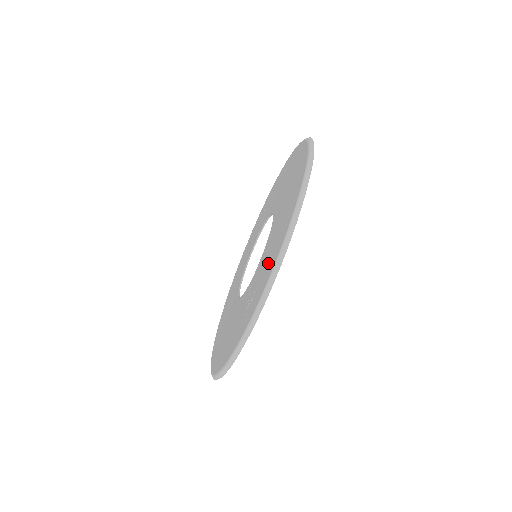
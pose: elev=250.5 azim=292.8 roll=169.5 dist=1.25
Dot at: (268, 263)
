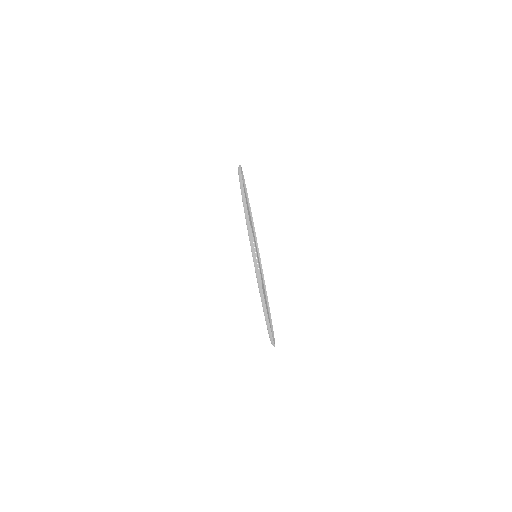
Dot at: occluded
